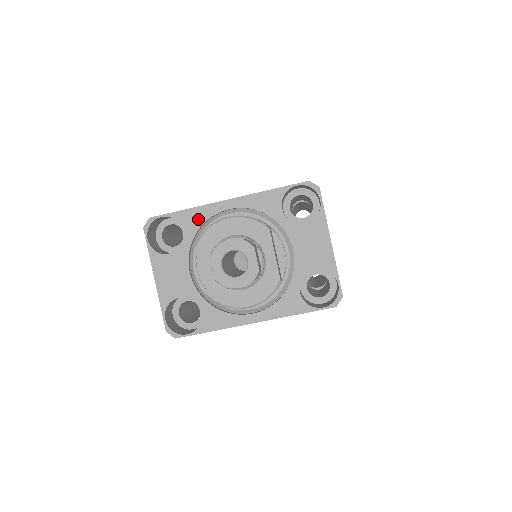
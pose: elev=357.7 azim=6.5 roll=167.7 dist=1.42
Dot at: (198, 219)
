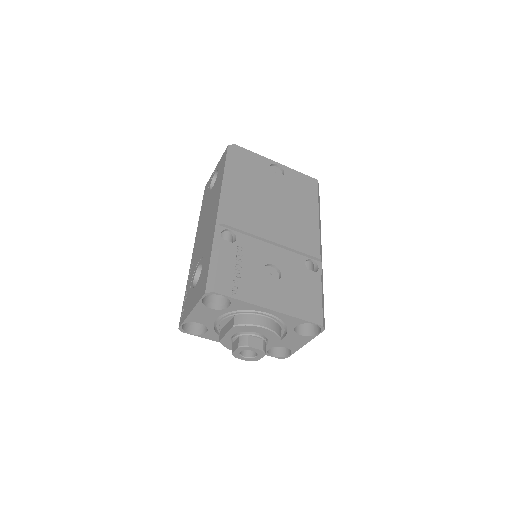
Dot at: (244, 307)
